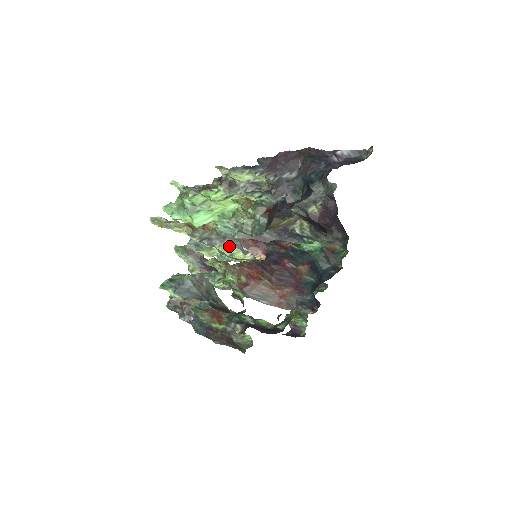
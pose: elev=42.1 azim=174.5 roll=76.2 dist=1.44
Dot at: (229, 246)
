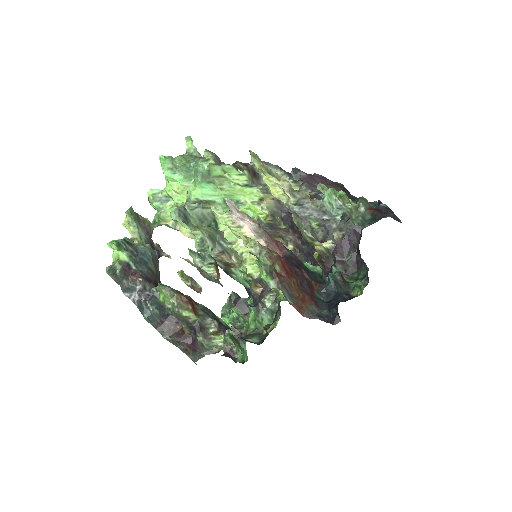
Dot at: (249, 231)
